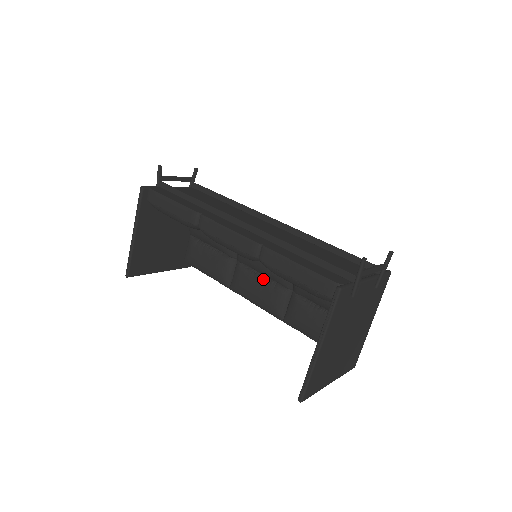
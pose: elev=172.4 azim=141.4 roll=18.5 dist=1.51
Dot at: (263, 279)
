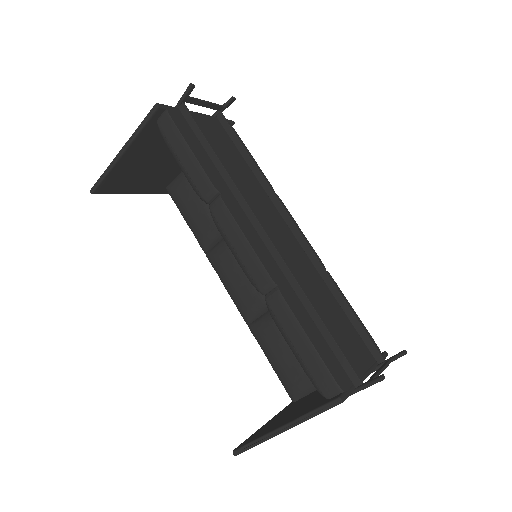
Dot at: occluded
